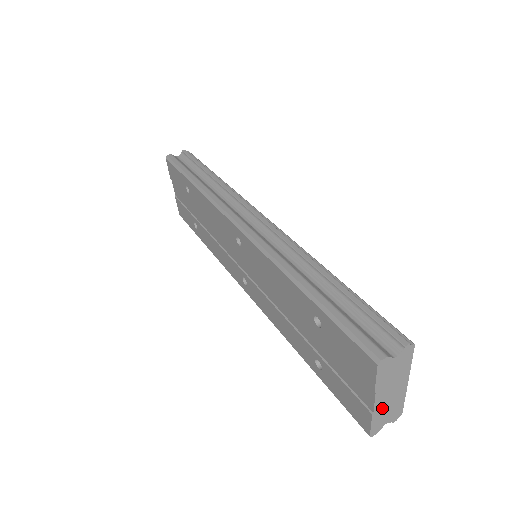
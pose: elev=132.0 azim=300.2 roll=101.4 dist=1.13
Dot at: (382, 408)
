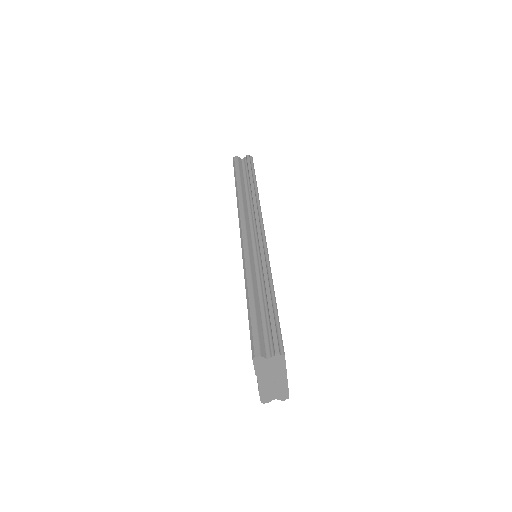
Dot at: (267, 388)
